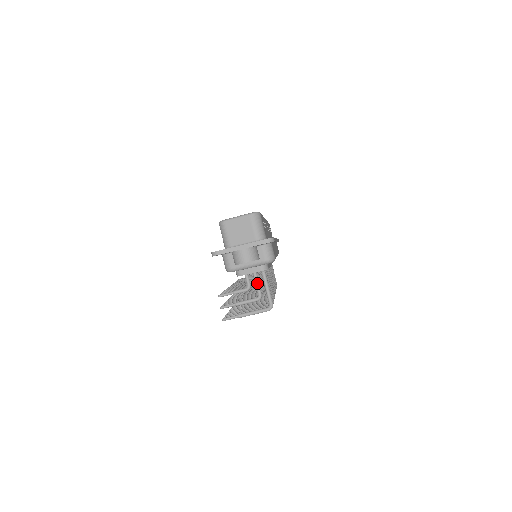
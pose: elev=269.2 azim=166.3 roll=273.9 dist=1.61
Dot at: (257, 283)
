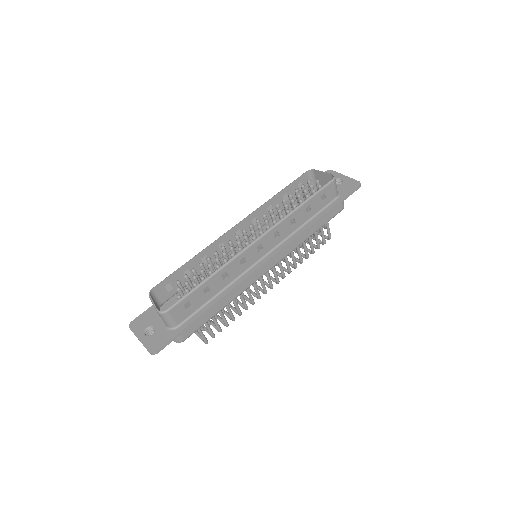
Dot at: occluded
